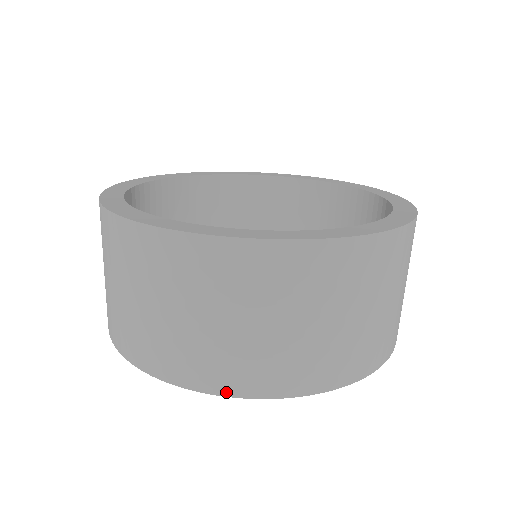
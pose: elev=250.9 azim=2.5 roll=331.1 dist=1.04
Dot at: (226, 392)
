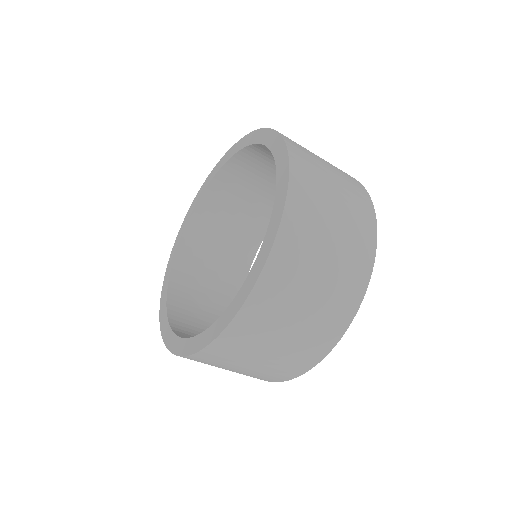
Dot at: occluded
